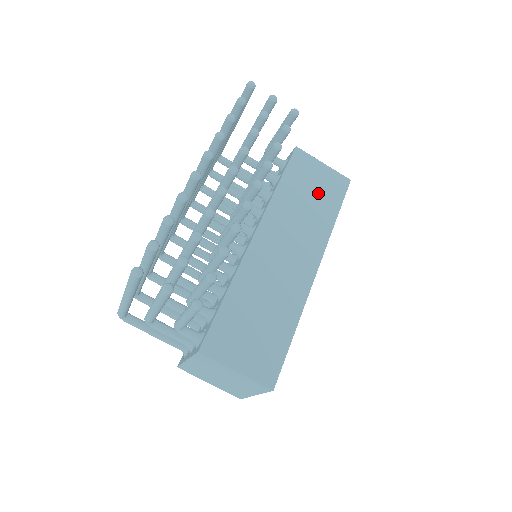
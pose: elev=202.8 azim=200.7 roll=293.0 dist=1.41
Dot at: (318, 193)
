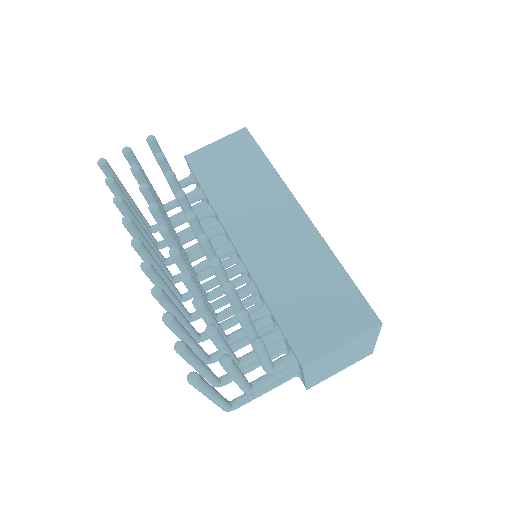
Dot at: (237, 164)
